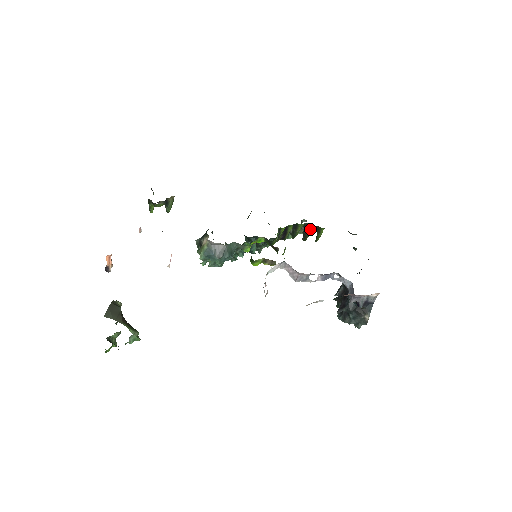
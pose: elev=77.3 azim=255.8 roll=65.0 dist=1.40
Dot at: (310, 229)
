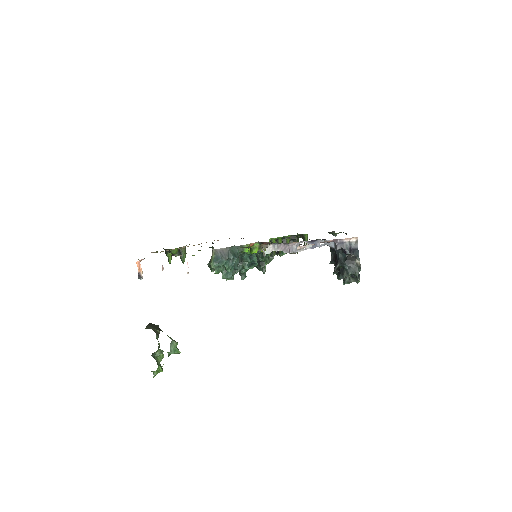
Dot at: (297, 240)
